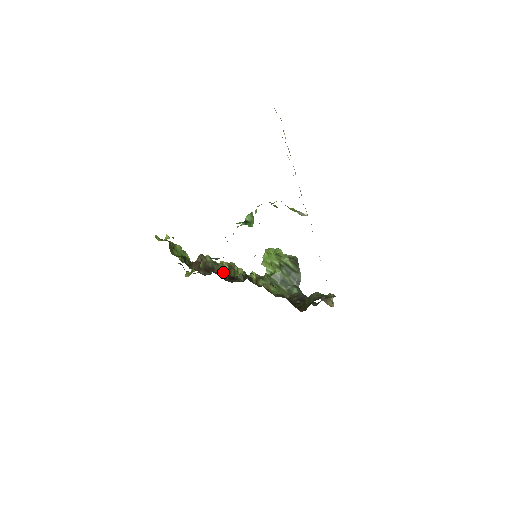
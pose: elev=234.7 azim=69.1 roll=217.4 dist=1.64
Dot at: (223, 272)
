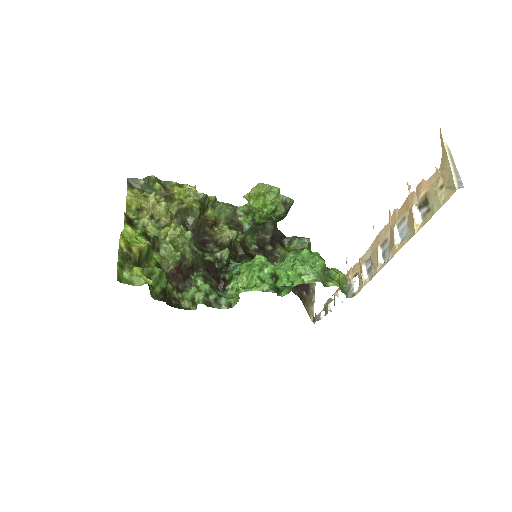
Dot at: (190, 218)
